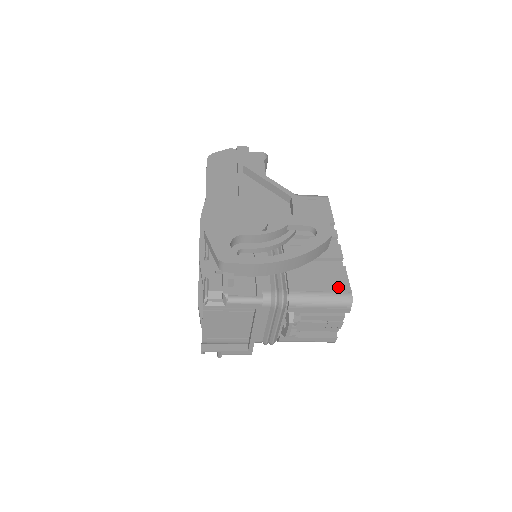
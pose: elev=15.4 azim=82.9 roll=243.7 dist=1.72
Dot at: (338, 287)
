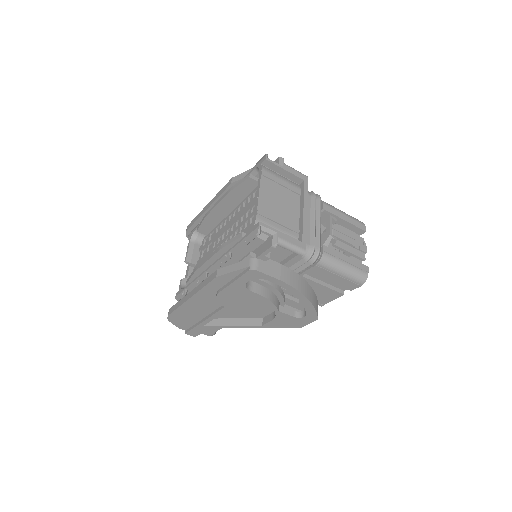
Dot at: occluded
